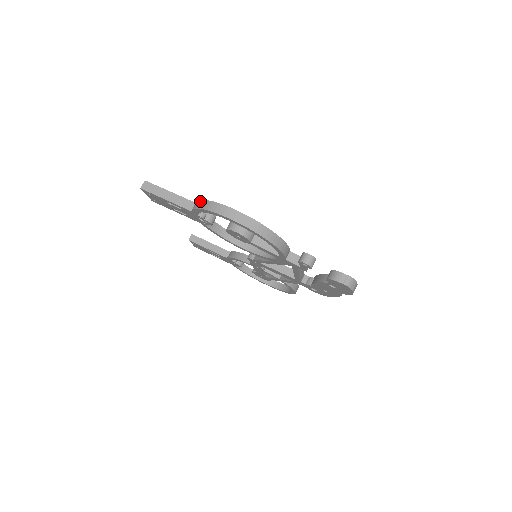
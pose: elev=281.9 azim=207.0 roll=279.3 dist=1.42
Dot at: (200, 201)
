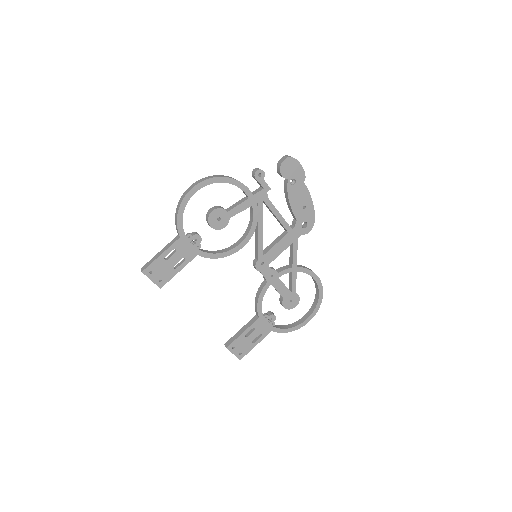
Dot at: (175, 217)
